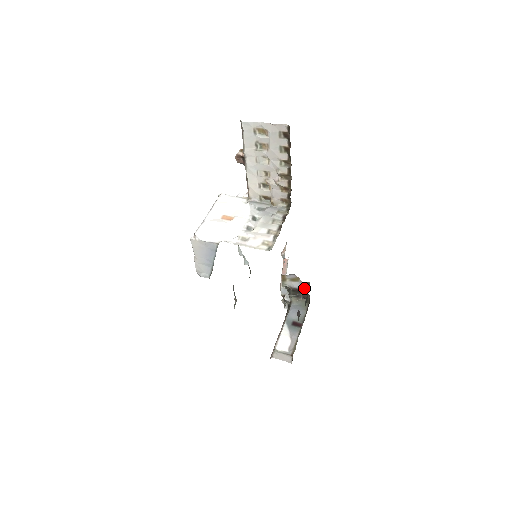
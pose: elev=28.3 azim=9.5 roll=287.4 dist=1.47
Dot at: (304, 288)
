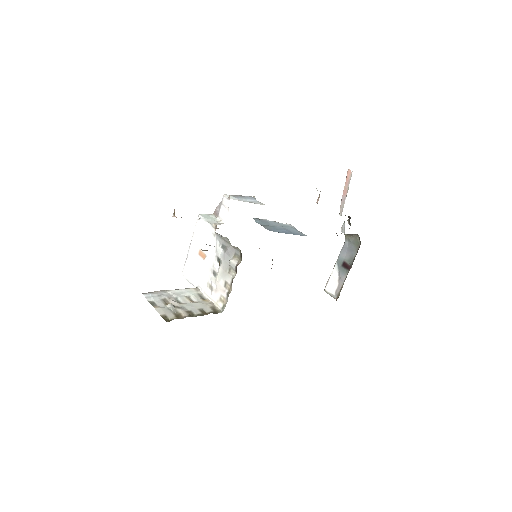
Dot at: occluded
